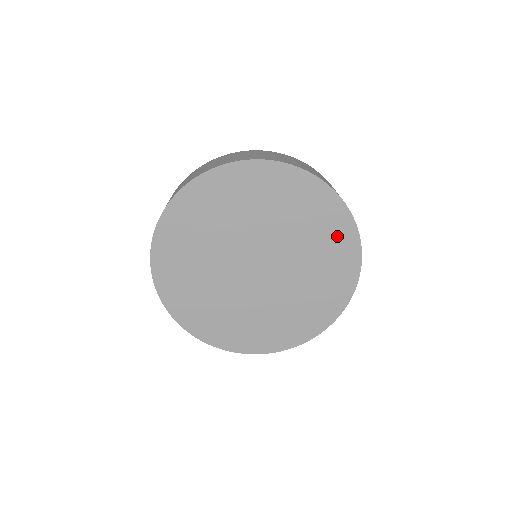
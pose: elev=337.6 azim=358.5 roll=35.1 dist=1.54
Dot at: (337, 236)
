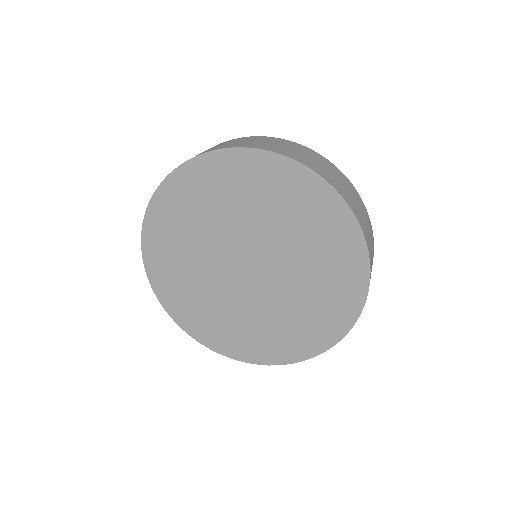
Dot at: (278, 181)
